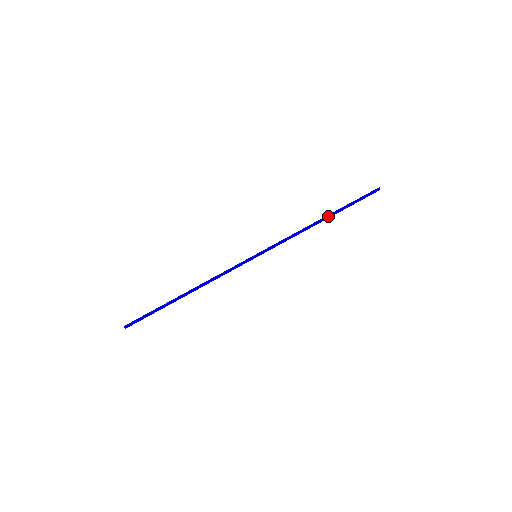
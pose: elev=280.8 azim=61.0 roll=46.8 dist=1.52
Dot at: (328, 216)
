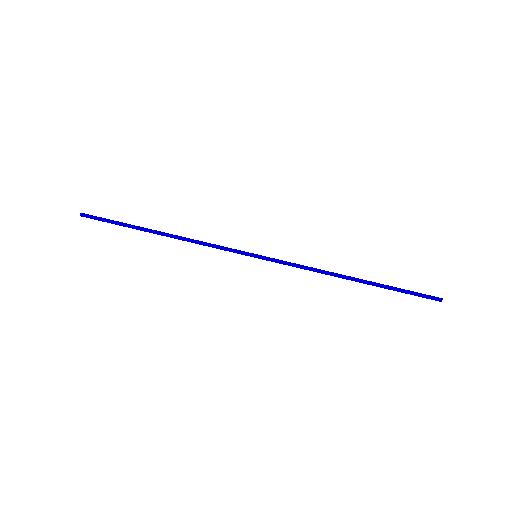
Dot at: (362, 280)
